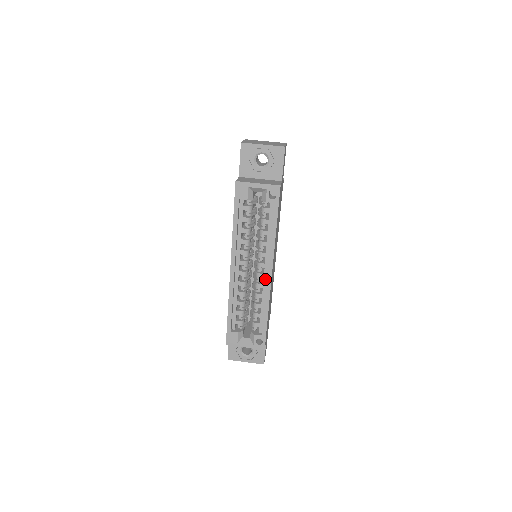
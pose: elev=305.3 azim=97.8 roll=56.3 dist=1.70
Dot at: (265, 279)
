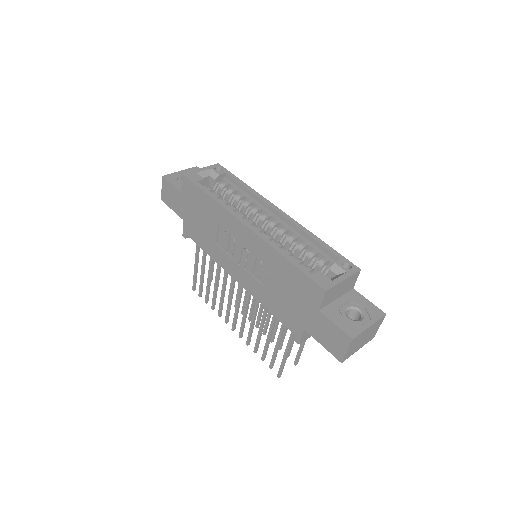
Dot at: (282, 223)
